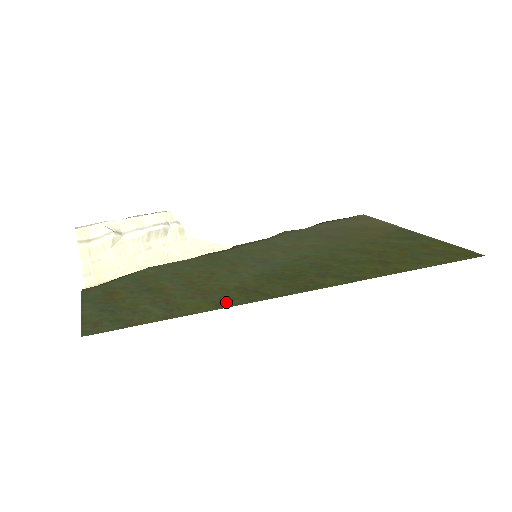
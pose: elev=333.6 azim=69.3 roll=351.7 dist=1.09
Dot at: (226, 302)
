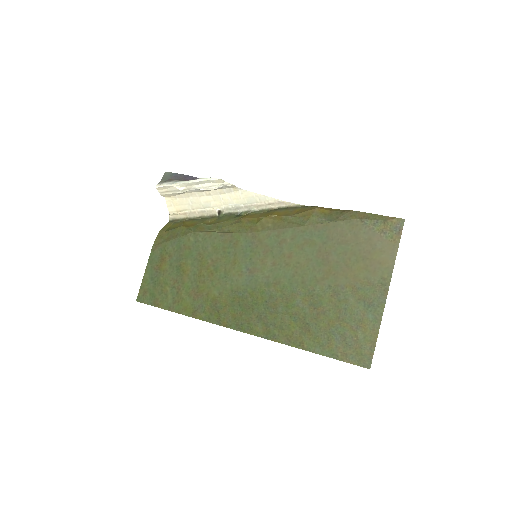
Dot at: (199, 313)
